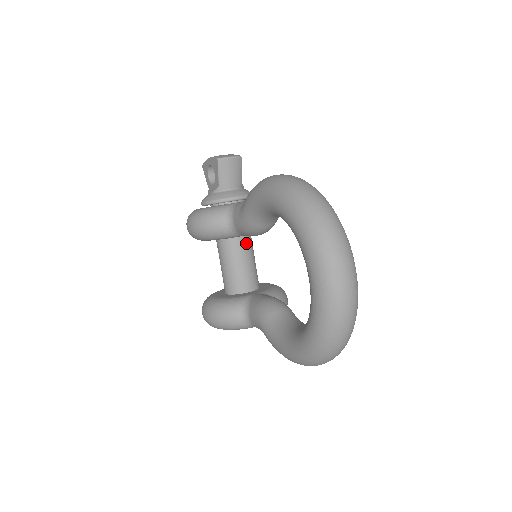
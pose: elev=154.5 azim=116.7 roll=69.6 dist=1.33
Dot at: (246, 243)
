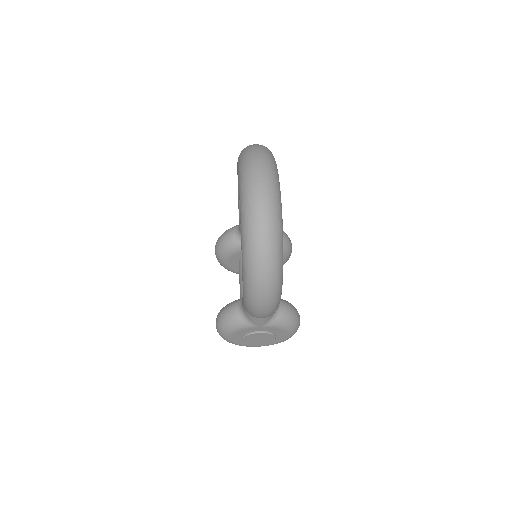
Dot at: occluded
